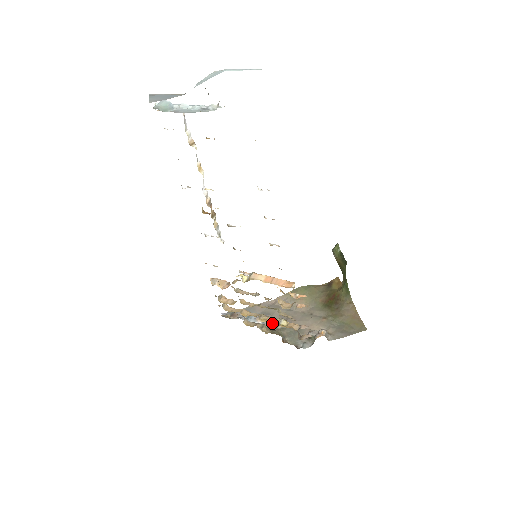
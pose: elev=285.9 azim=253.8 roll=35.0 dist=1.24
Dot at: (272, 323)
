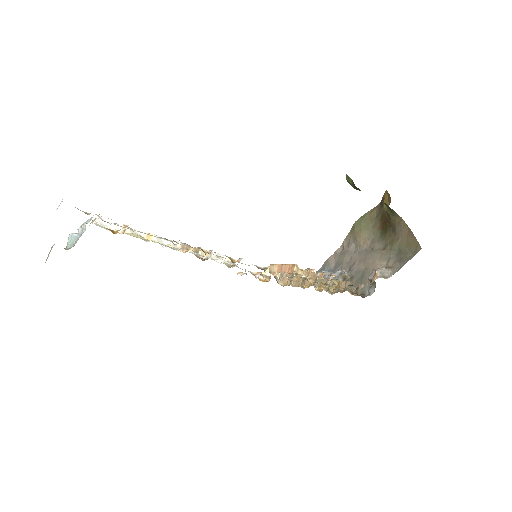
Dot at: (340, 277)
